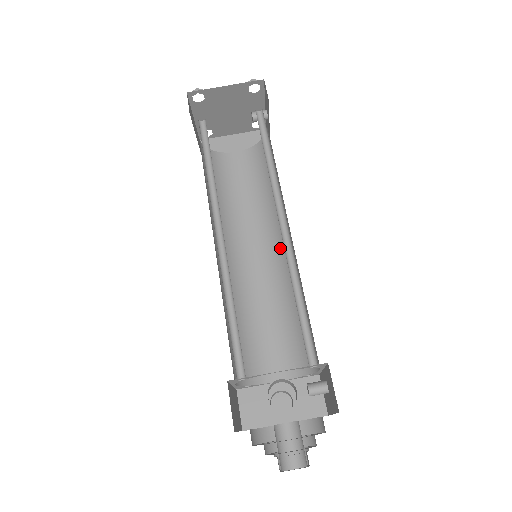
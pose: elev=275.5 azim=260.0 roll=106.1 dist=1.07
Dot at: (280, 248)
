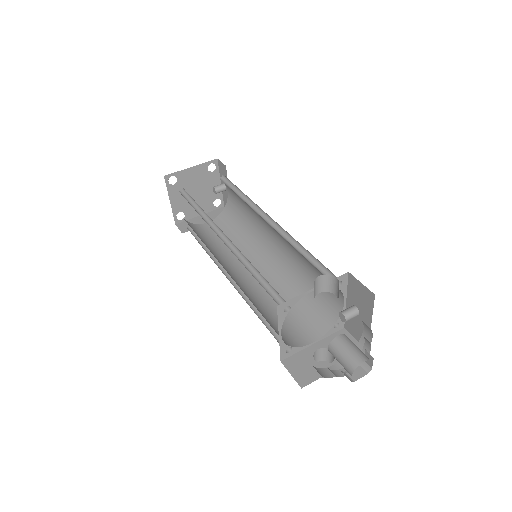
Dot at: (270, 258)
